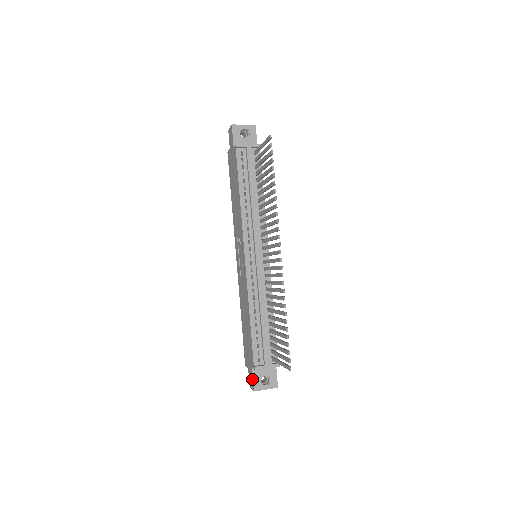
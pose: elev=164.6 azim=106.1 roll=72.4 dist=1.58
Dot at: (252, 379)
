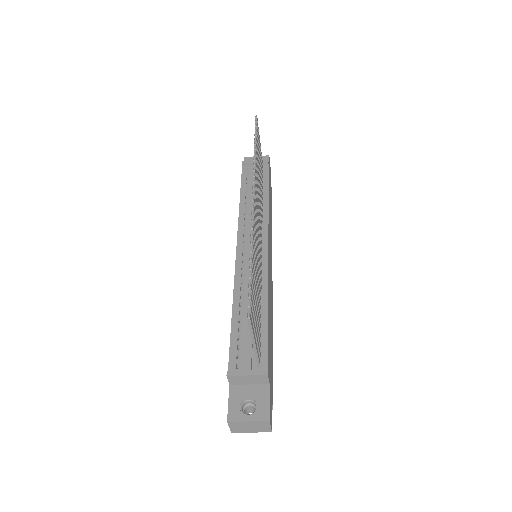
Dot at: (228, 404)
